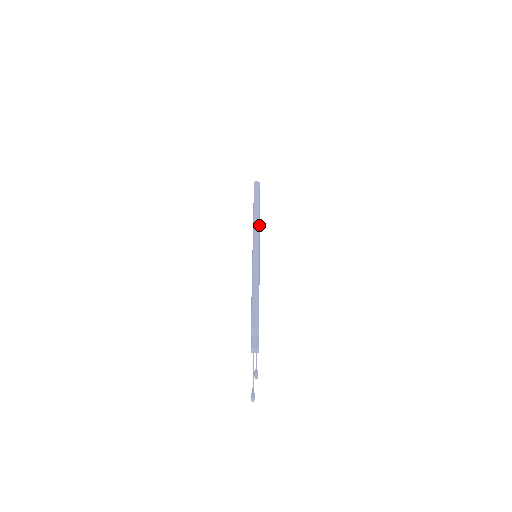
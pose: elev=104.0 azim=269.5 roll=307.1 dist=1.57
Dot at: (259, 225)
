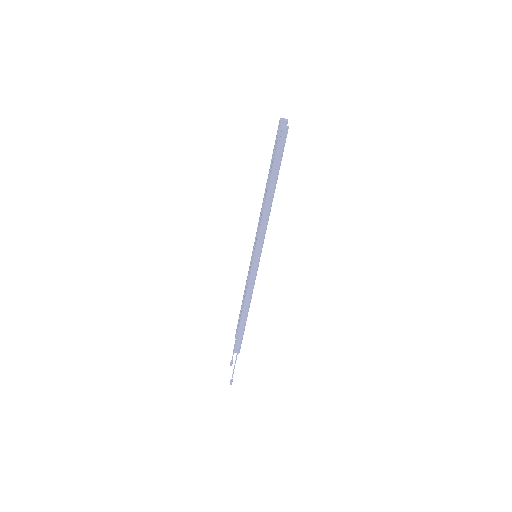
Dot at: occluded
